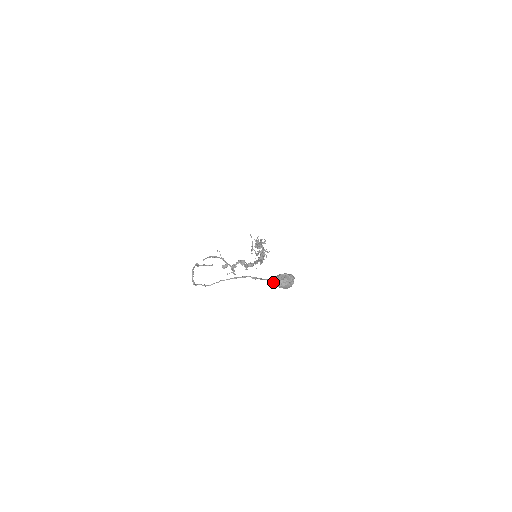
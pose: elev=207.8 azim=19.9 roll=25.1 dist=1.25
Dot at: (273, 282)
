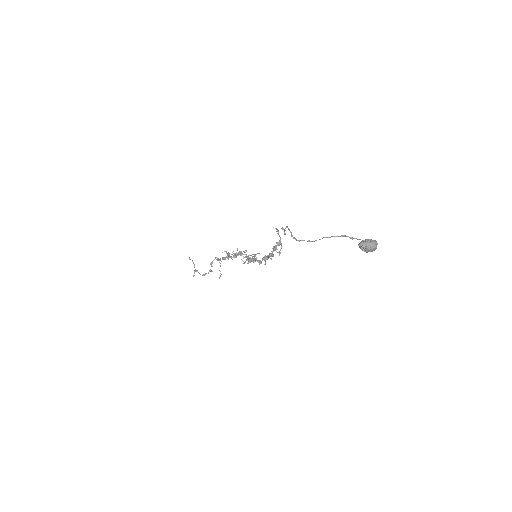
Dot at: (361, 245)
